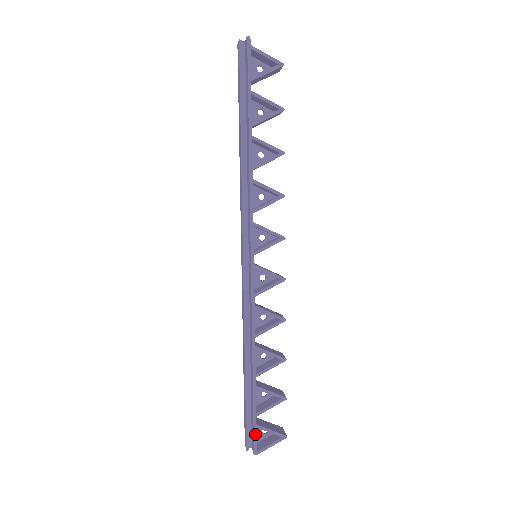
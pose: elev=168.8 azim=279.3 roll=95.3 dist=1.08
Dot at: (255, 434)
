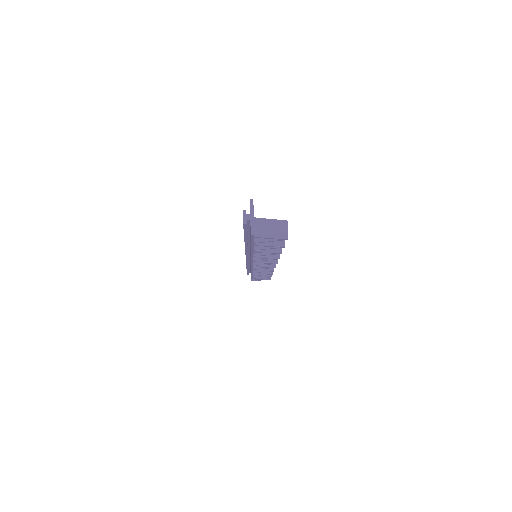
Dot at: occluded
